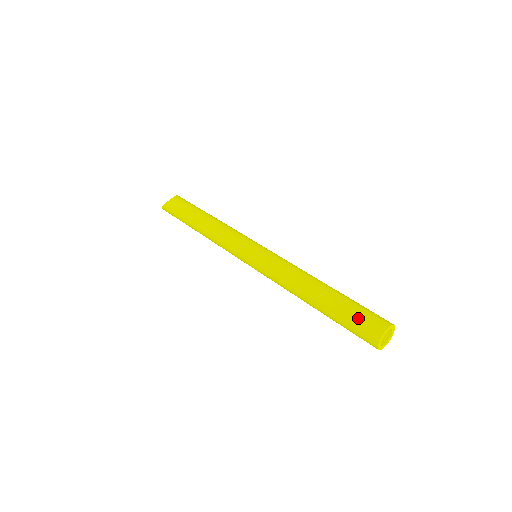
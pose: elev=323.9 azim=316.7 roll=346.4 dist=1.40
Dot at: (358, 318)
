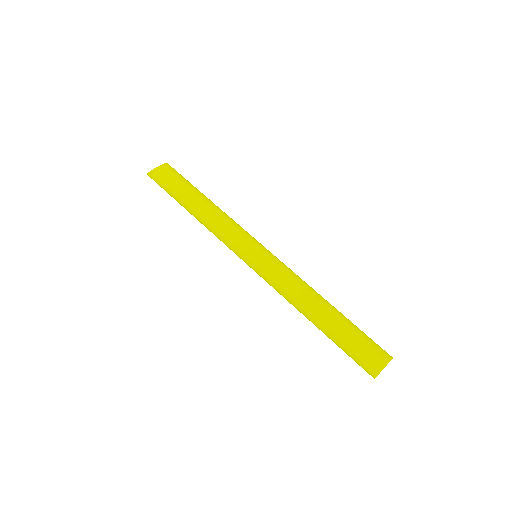
Dot at: (361, 348)
